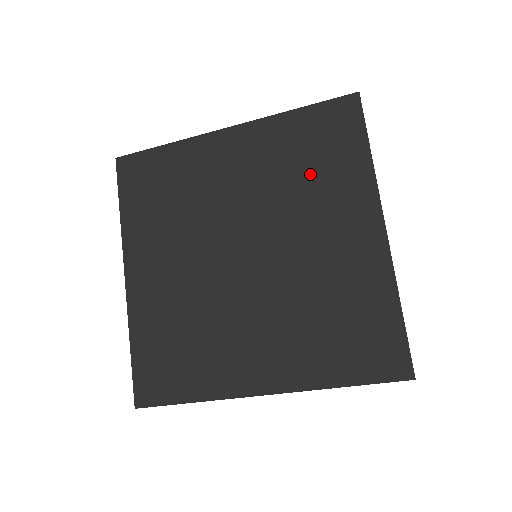
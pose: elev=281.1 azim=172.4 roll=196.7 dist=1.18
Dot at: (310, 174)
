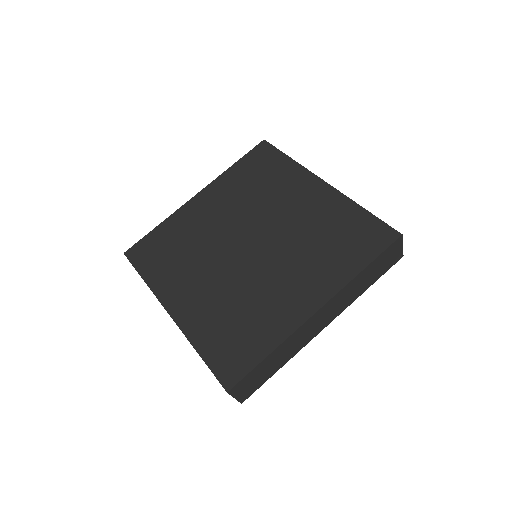
Dot at: (324, 245)
